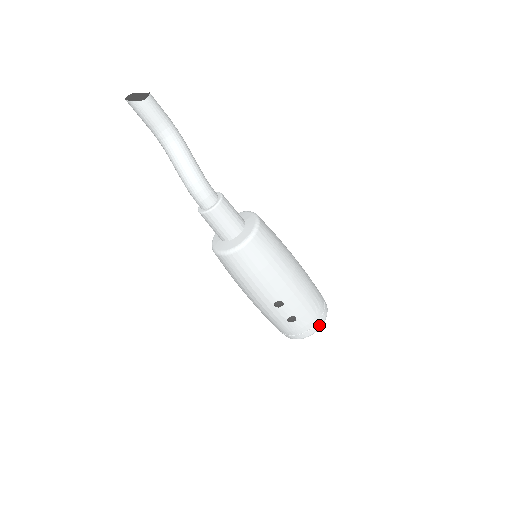
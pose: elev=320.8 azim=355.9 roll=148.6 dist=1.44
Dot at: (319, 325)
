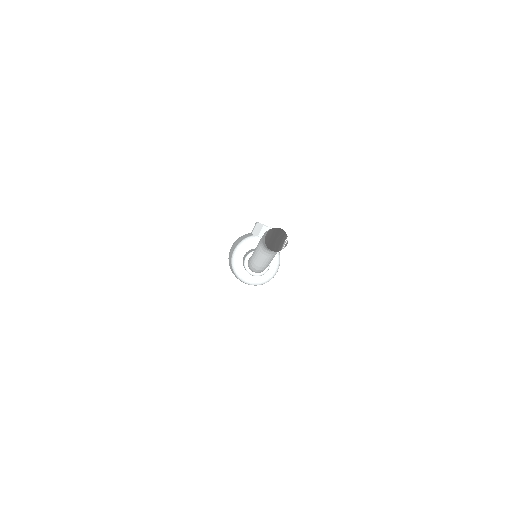
Dot at: occluded
